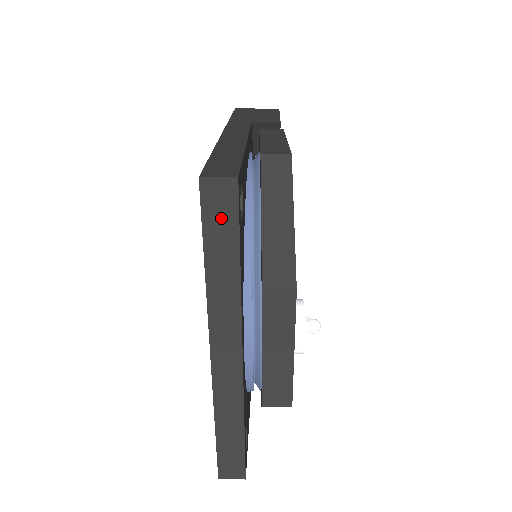
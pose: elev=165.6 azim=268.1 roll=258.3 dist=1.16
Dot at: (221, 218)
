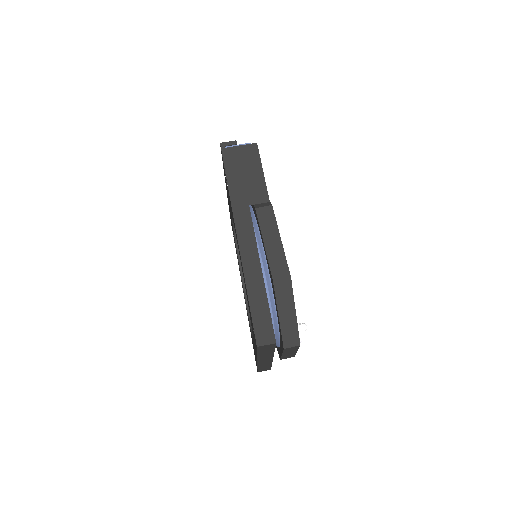
Dot at: (267, 348)
